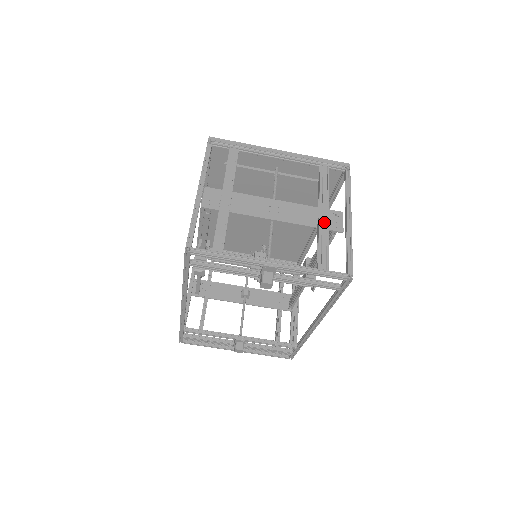
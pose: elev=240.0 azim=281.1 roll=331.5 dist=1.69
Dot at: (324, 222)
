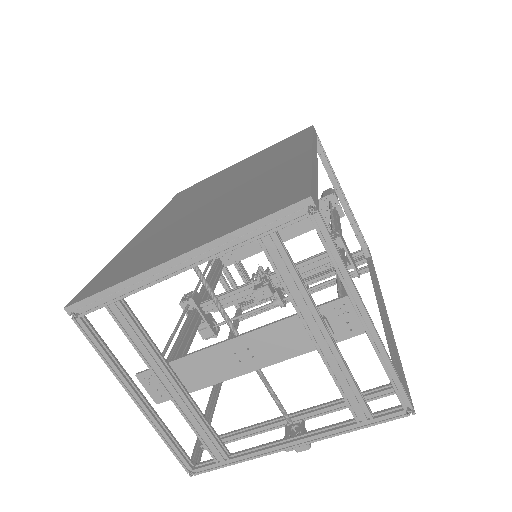
Dot at: (328, 352)
